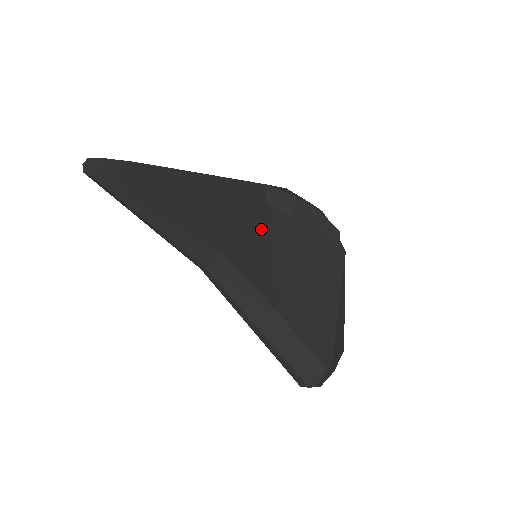
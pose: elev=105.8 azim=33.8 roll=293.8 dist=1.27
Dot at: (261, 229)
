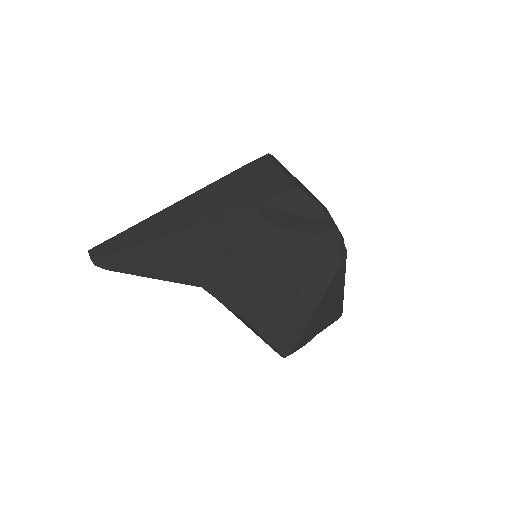
Dot at: (247, 253)
